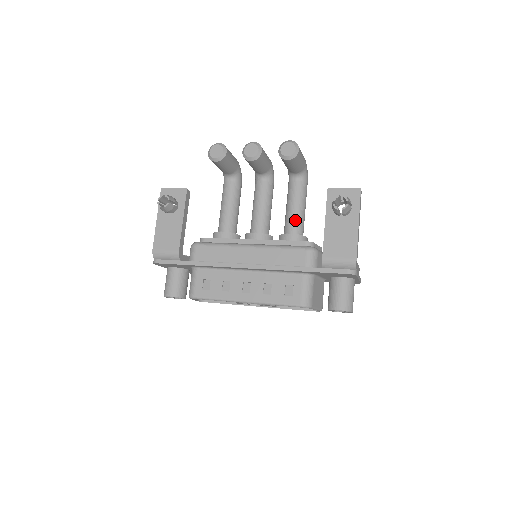
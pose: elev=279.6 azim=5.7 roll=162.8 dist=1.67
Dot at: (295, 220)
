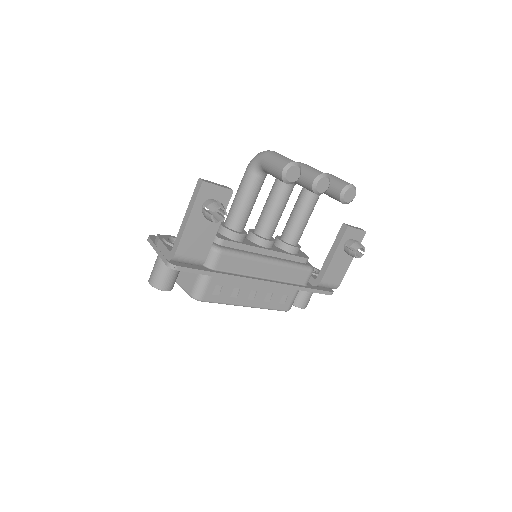
Dot at: (301, 233)
